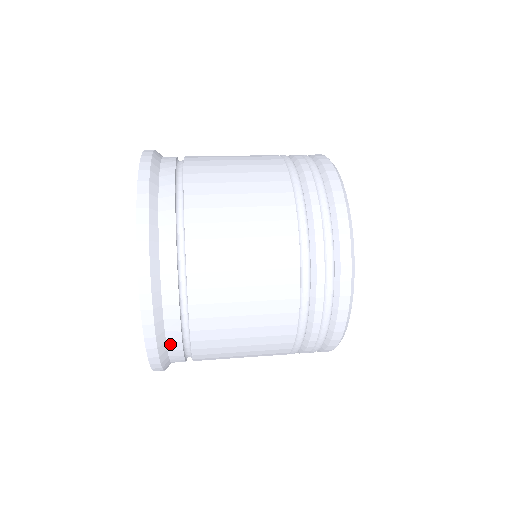
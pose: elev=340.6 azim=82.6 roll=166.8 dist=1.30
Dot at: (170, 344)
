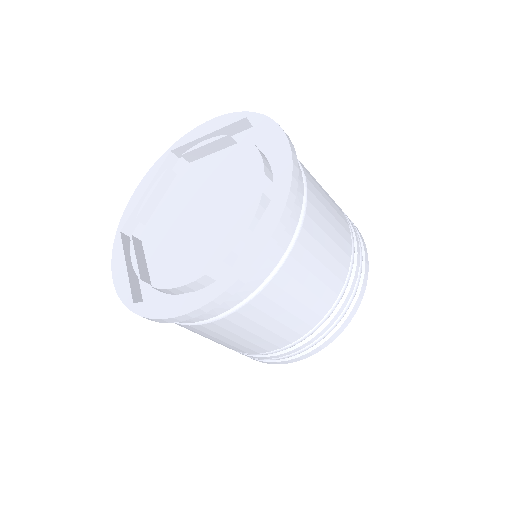
Dot at: (221, 305)
